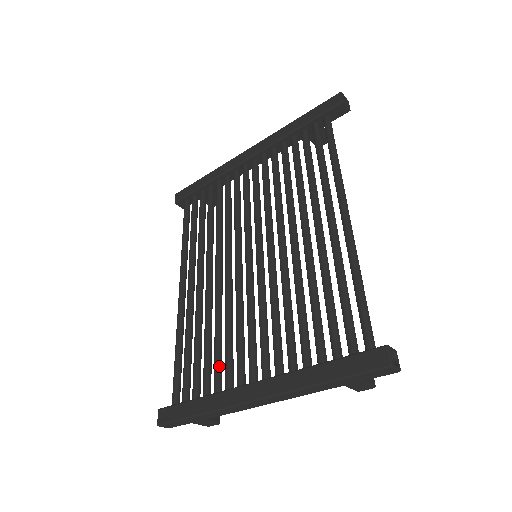
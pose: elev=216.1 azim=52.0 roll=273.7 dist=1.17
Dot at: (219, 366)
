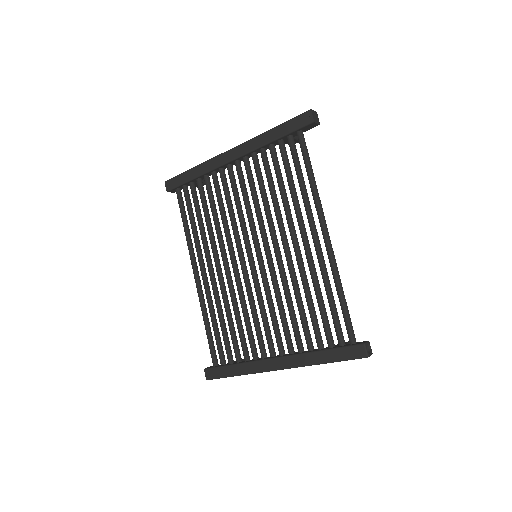
Dot at: (244, 341)
